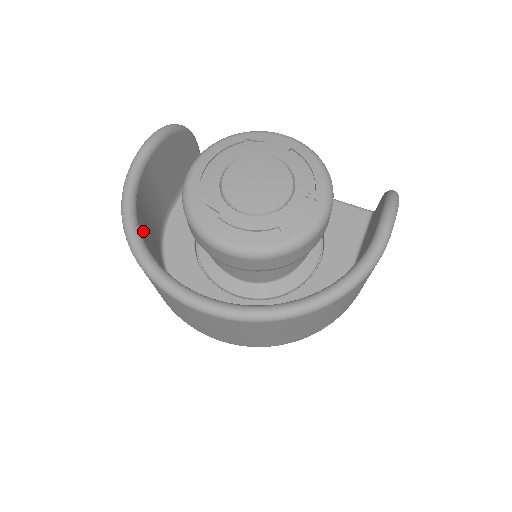
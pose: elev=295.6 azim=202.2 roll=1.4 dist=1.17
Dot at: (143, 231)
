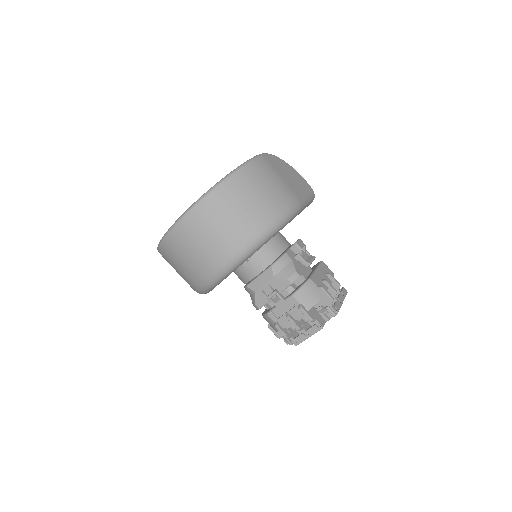
Dot at: occluded
